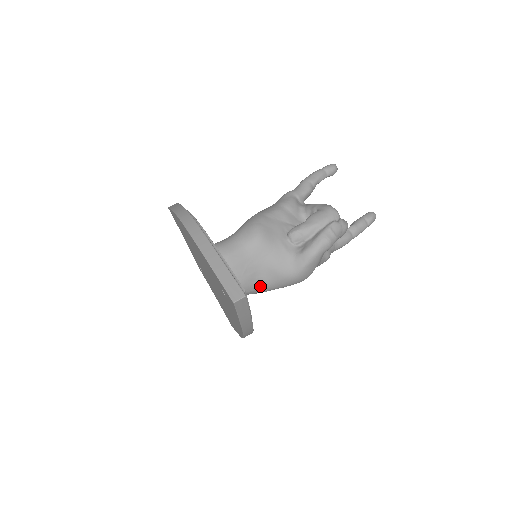
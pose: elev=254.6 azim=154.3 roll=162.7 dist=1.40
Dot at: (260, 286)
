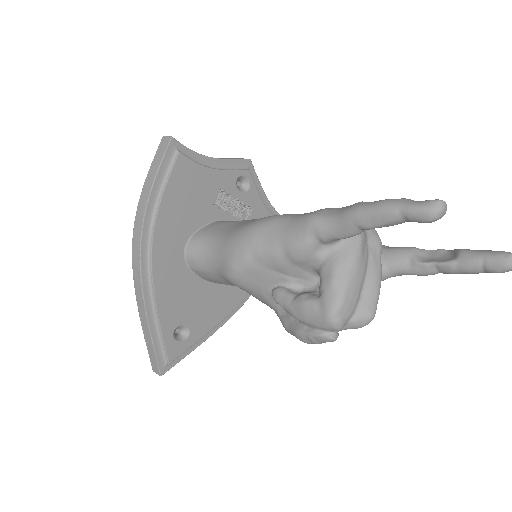
Dot at: occluded
